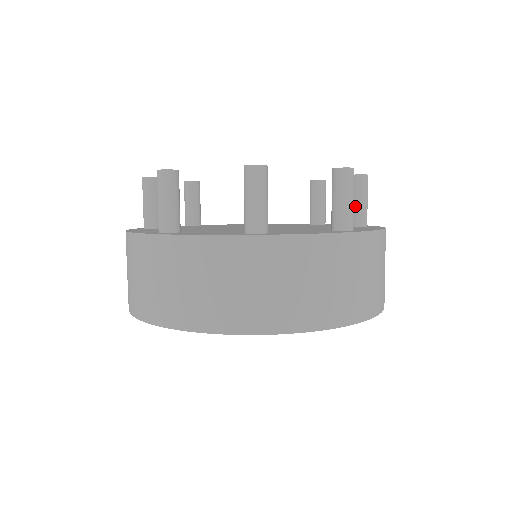
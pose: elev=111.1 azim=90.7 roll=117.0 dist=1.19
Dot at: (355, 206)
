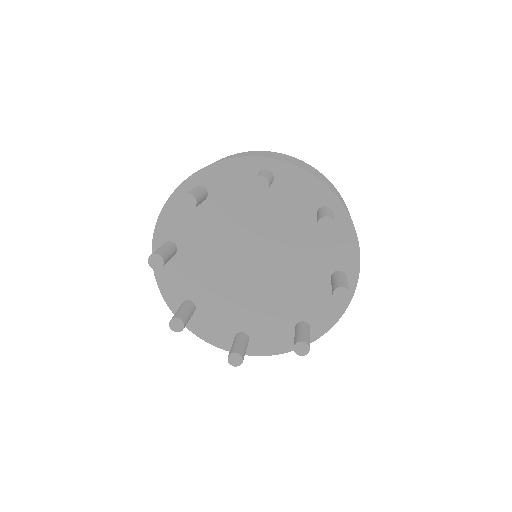
Dot at: occluded
